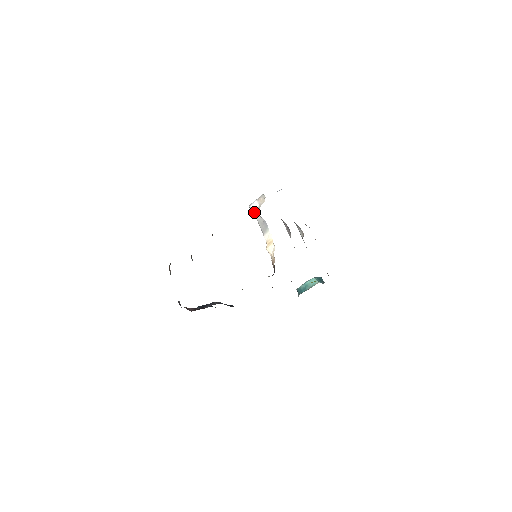
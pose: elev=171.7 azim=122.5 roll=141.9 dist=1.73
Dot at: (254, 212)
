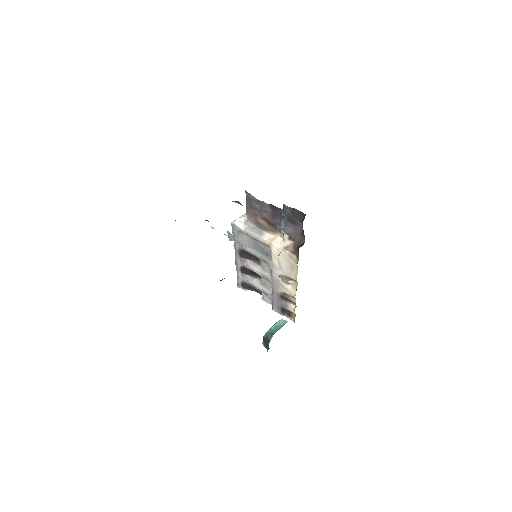
Dot at: (240, 225)
